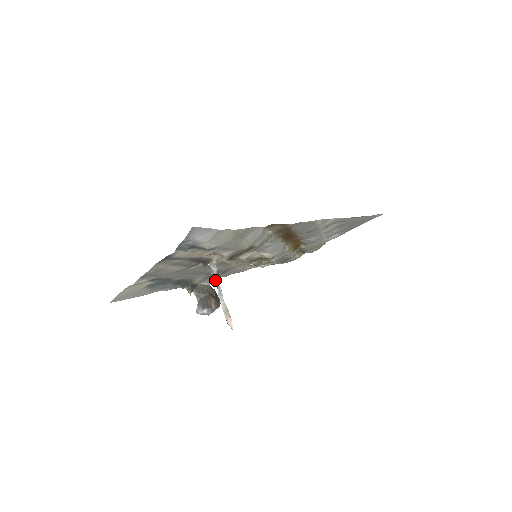
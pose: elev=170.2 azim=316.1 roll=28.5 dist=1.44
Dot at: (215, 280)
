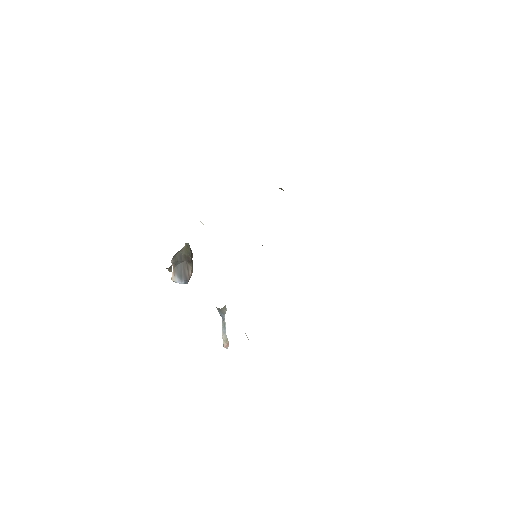
Dot at: (222, 317)
